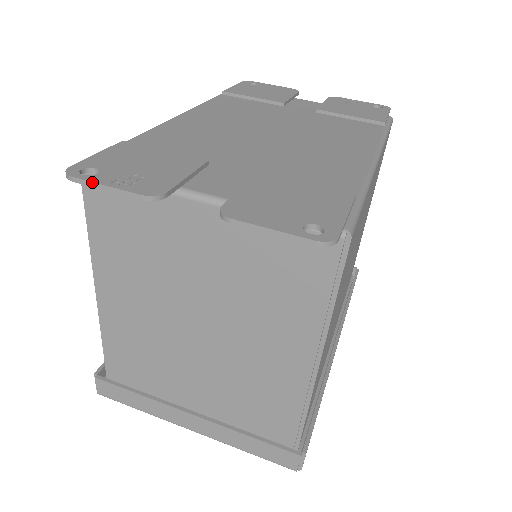
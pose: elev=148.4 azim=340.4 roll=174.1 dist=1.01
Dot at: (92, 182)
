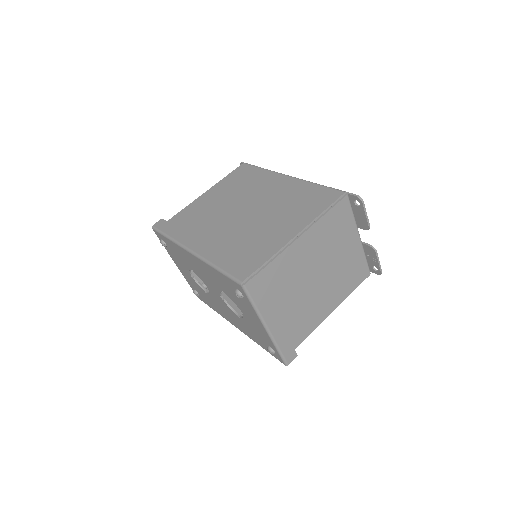
Dot at: occluded
